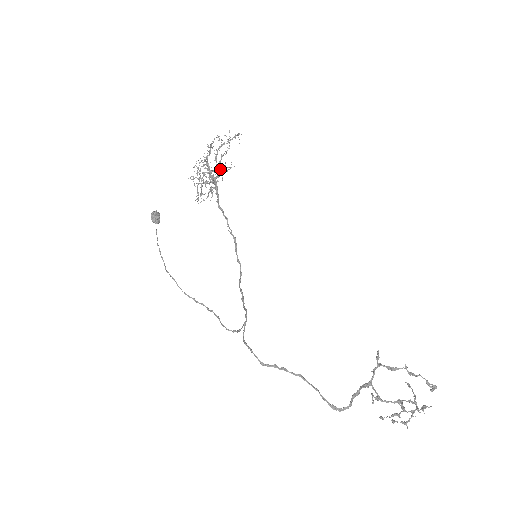
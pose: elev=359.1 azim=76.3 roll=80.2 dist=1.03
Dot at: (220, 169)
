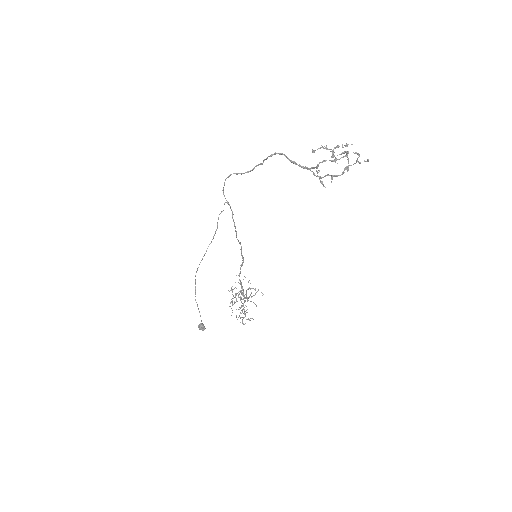
Dot at: occluded
